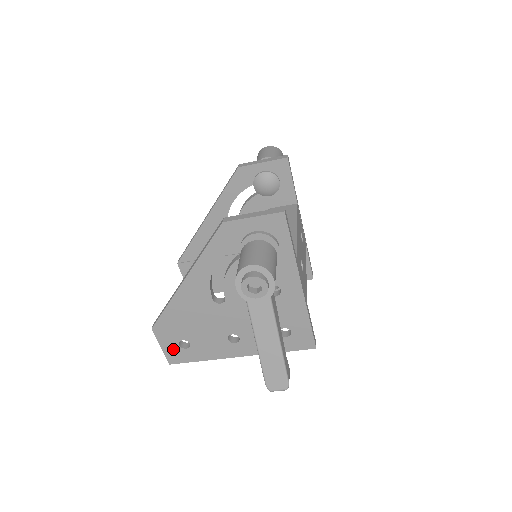
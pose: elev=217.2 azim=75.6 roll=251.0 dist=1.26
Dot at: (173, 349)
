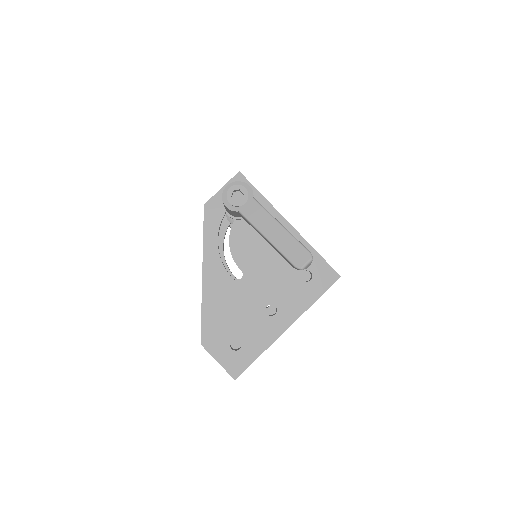
Dot at: (229, 357)
